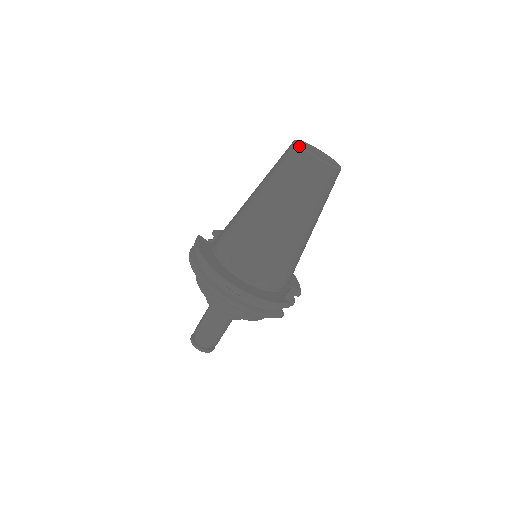
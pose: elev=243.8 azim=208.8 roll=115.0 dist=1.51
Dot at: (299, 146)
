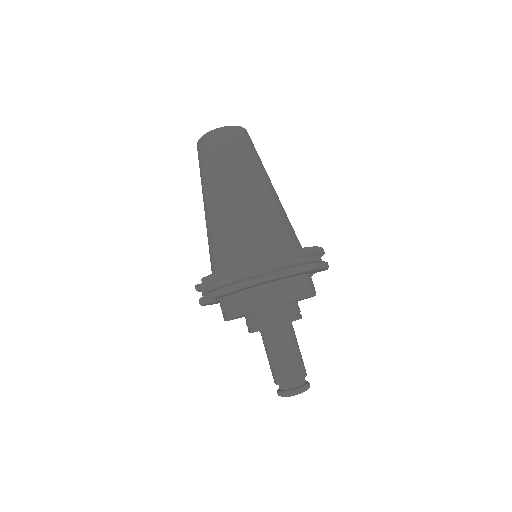
Dot at: (213, 130)
